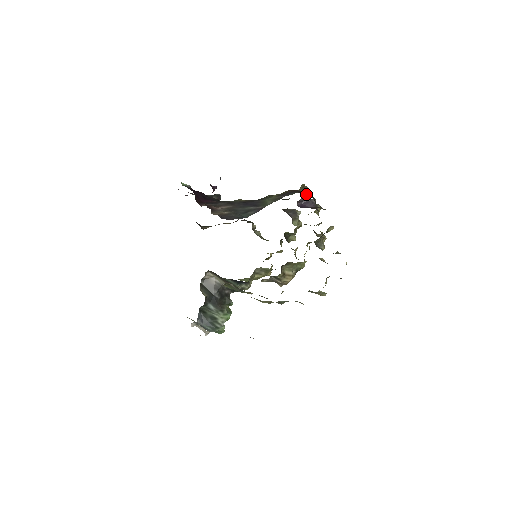
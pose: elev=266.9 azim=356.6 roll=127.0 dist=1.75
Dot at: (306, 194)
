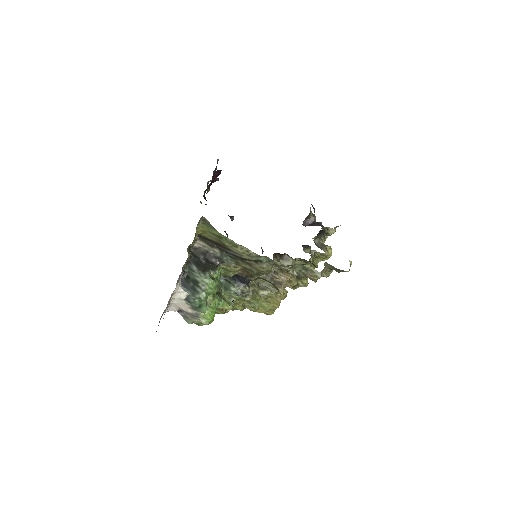
Dot at: (312, 217)
